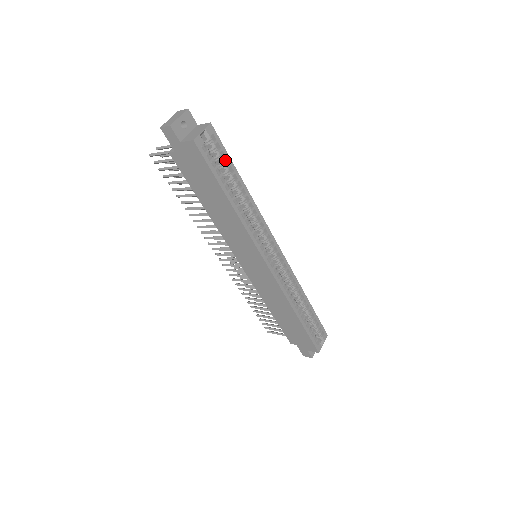
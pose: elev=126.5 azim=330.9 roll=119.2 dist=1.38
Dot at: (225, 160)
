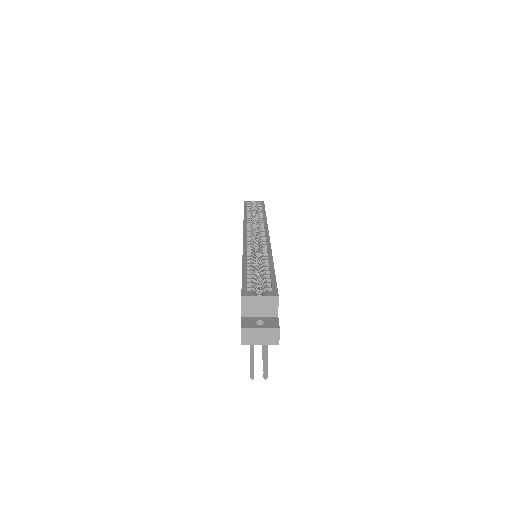
Dot at: occluded
